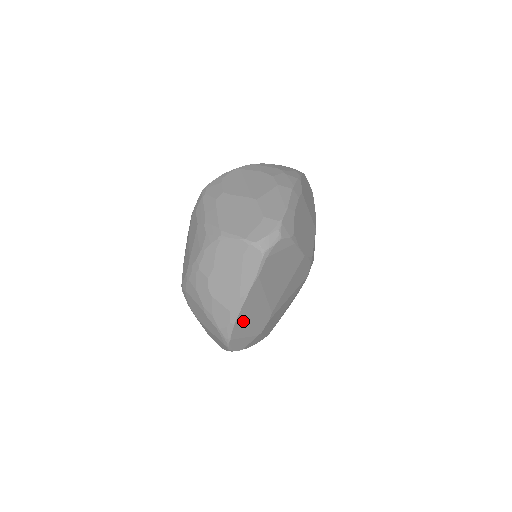
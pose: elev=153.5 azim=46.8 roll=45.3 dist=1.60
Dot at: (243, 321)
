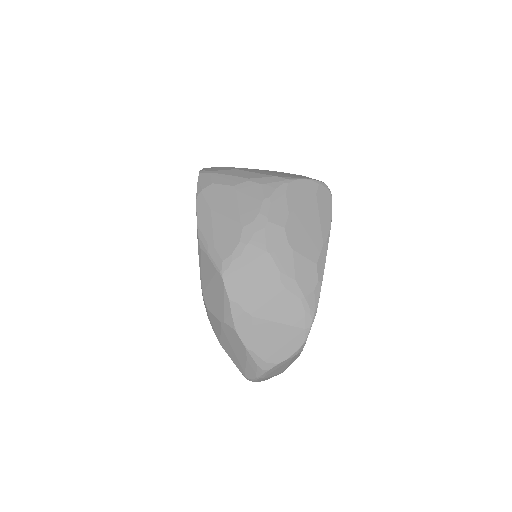
Dot at: occluded
